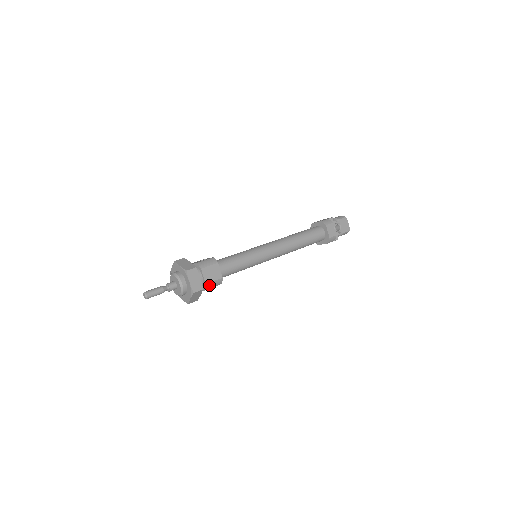
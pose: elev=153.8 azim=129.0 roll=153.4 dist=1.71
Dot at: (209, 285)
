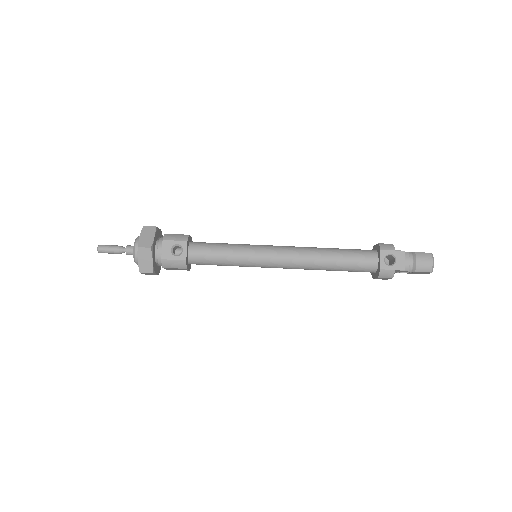
Dot at: occluded
